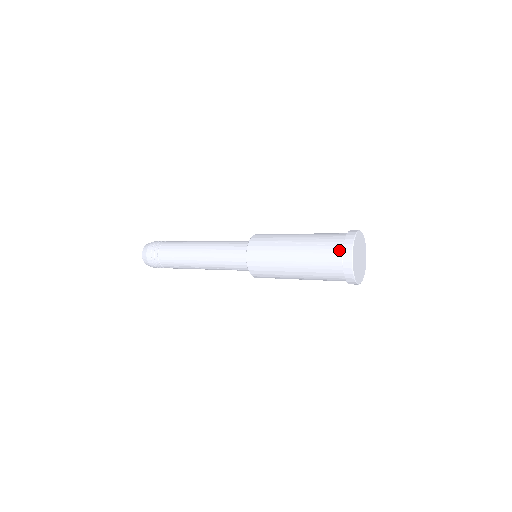
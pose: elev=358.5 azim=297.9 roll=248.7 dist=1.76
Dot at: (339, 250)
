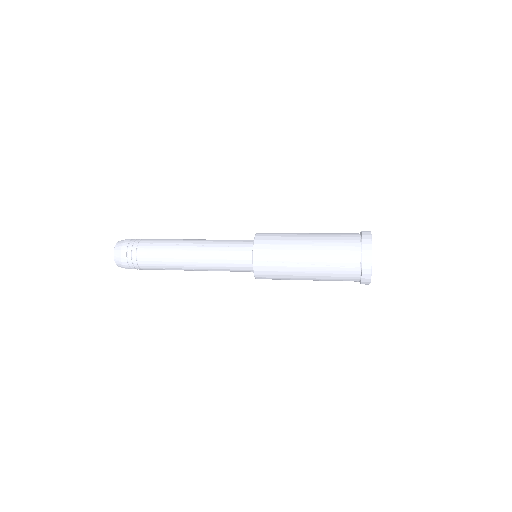
Dot at: (357, 272)
